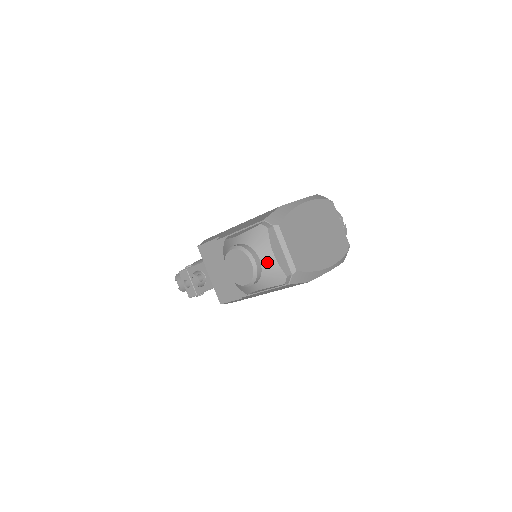
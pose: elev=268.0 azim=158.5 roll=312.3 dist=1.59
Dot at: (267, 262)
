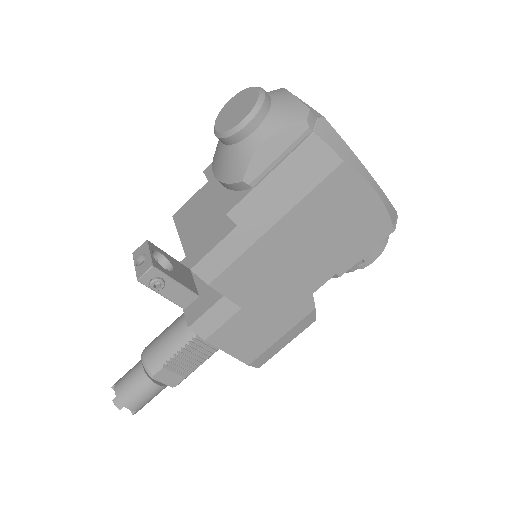
Dot at: (280, 97)
